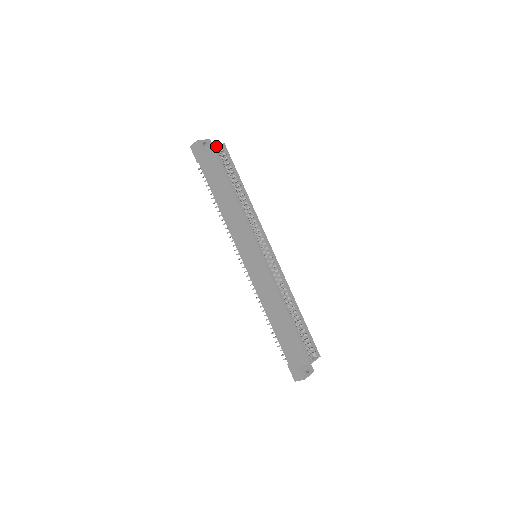
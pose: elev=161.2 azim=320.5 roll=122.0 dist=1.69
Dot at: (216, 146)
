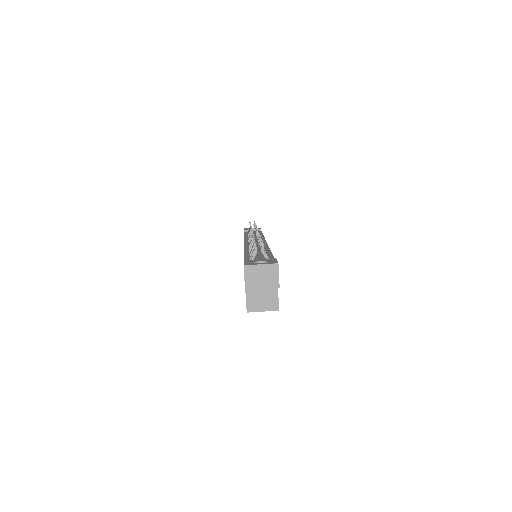
Dot at: (255, 311)
